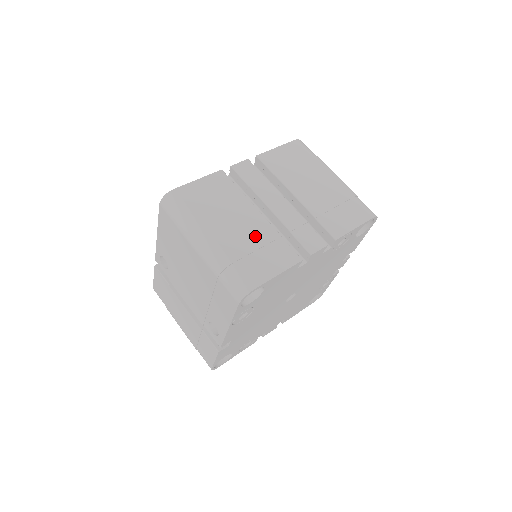
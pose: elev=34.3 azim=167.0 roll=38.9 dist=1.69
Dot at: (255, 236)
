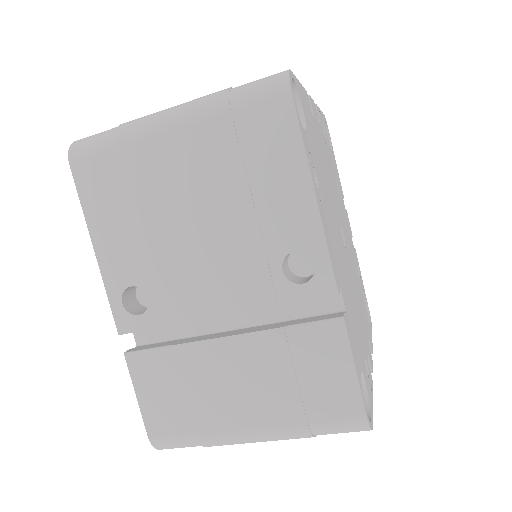
Dot at: occluded
